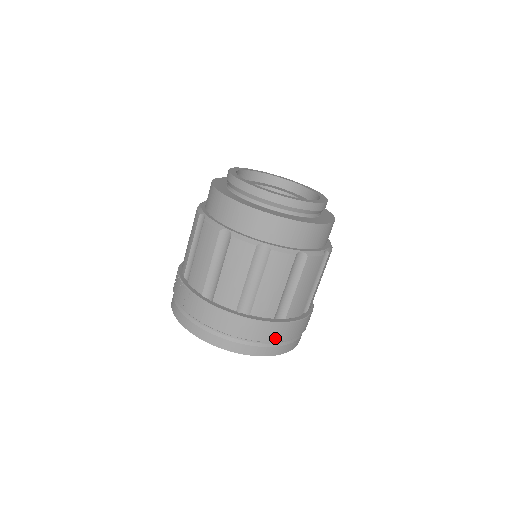
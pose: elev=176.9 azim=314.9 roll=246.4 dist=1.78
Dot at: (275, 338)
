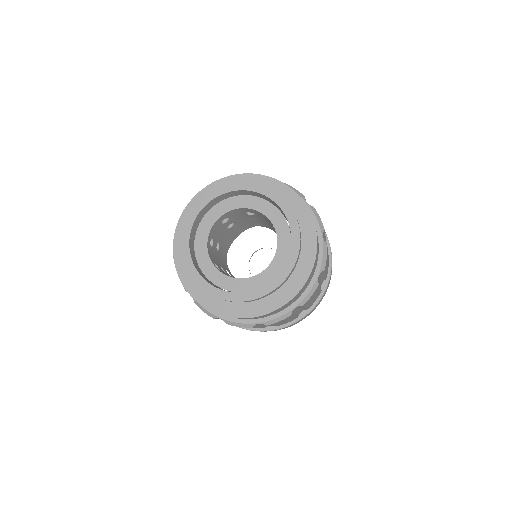
Dot at: occluded
